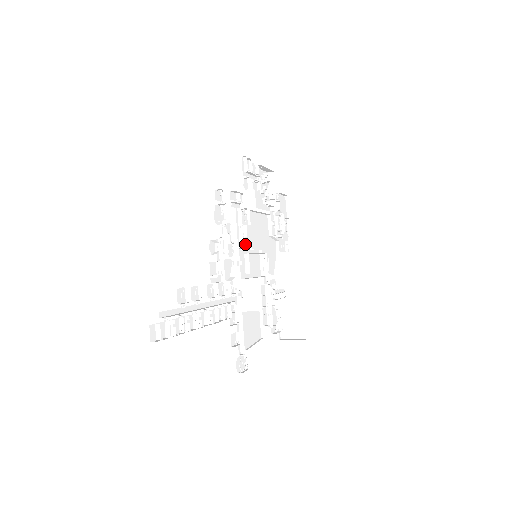
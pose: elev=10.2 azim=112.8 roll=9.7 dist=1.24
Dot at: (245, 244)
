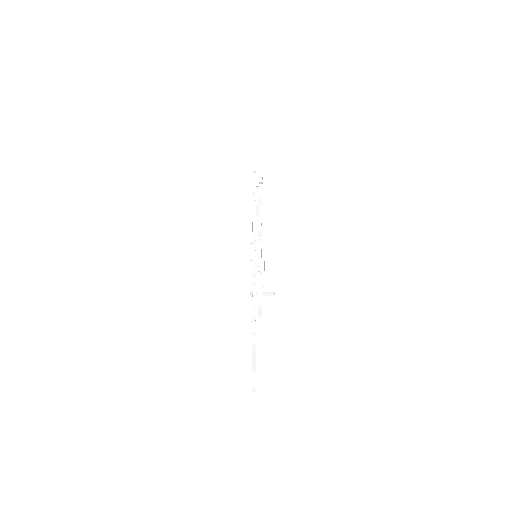
Dot at: occluded
